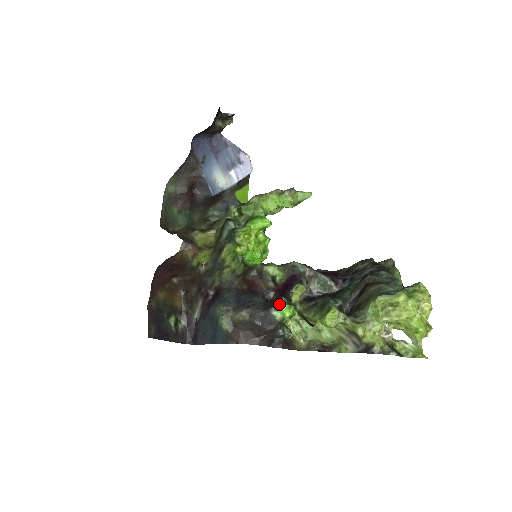
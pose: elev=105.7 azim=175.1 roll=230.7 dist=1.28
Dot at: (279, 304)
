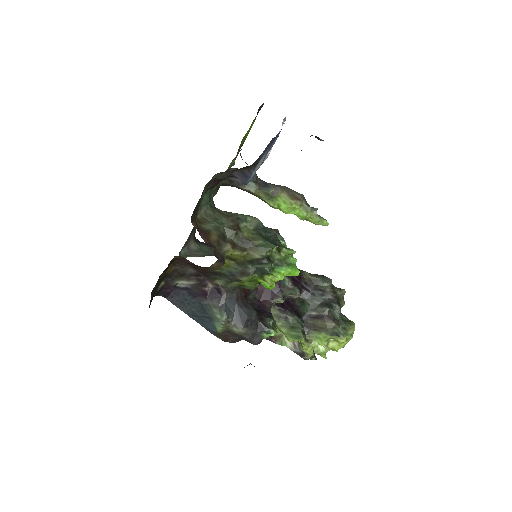
Dot at: (271, 331)
